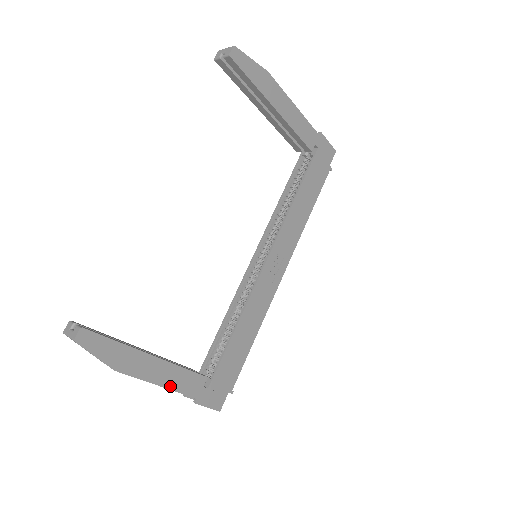
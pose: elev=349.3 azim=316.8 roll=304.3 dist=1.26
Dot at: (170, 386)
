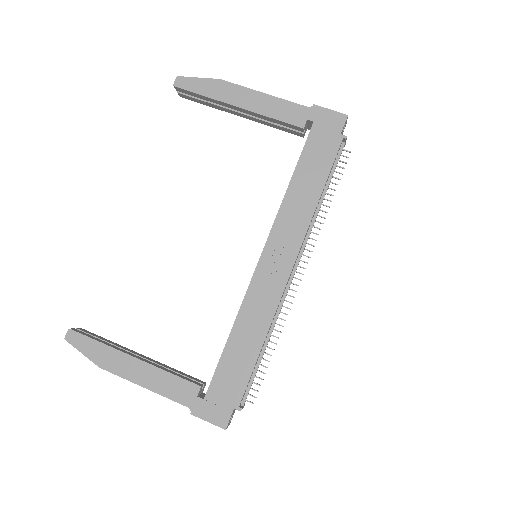
Dot at: (157, 390)
